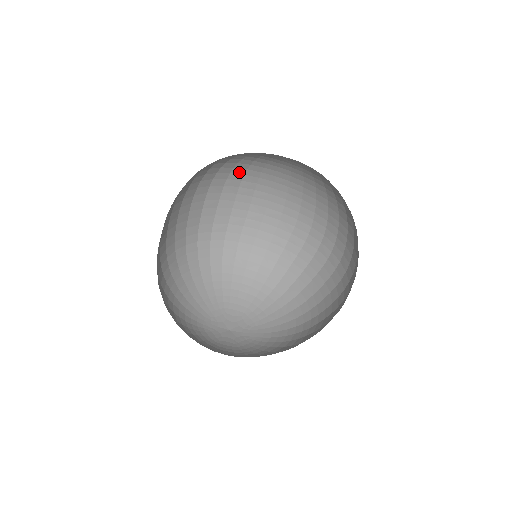
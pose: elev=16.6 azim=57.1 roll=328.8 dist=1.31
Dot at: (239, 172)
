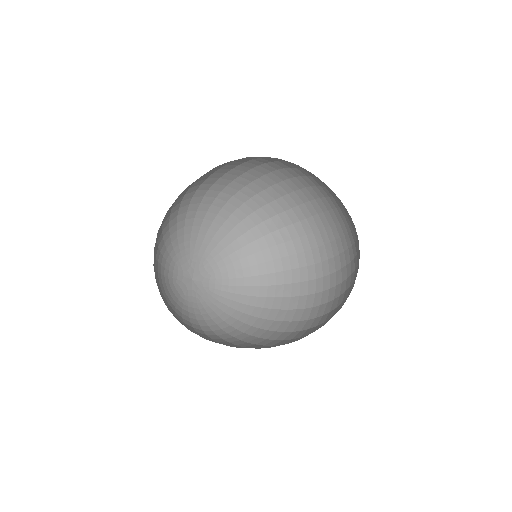
Dot at: occluded
